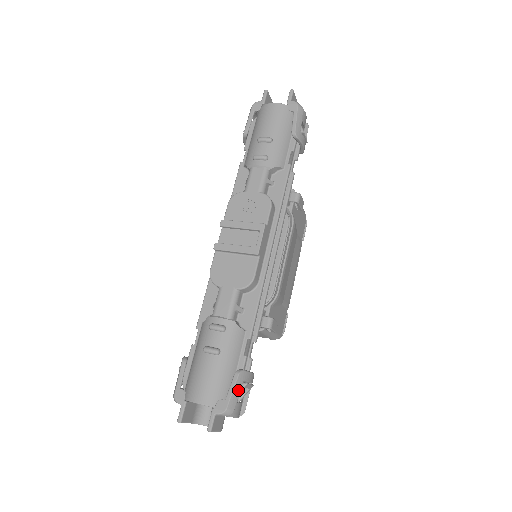
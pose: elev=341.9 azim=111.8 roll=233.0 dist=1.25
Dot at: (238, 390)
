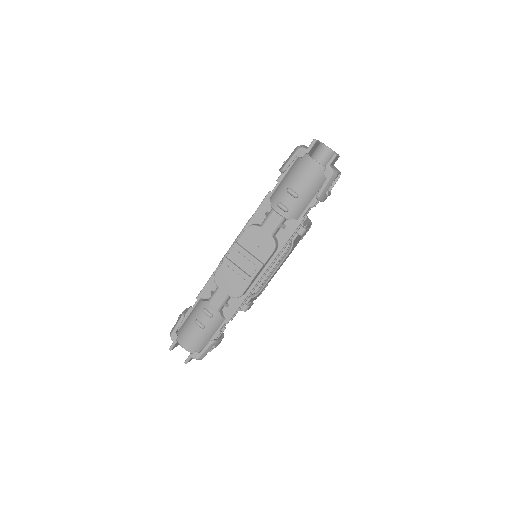
Dot at: (209, 350)
